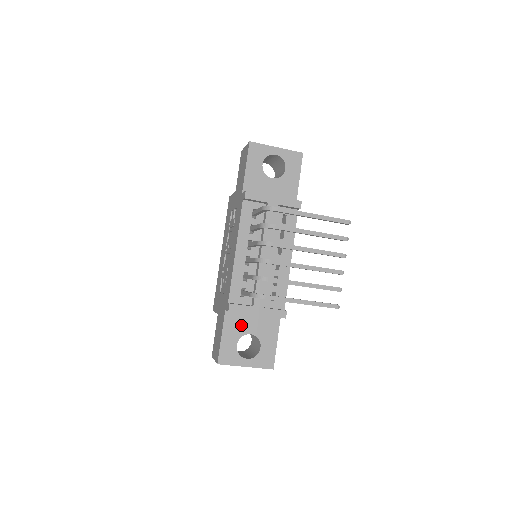
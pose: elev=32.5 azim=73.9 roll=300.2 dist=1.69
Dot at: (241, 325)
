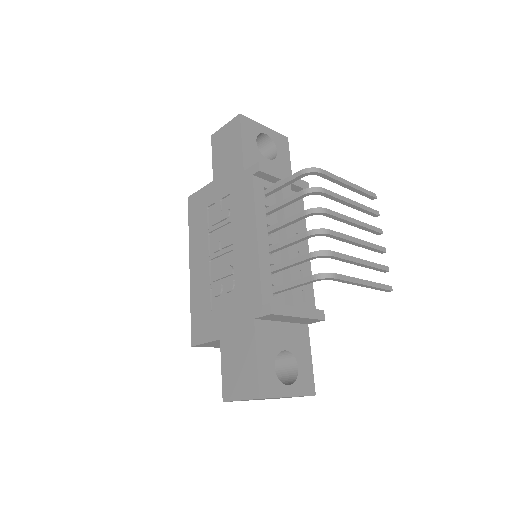
Dot at: (274, 339)
